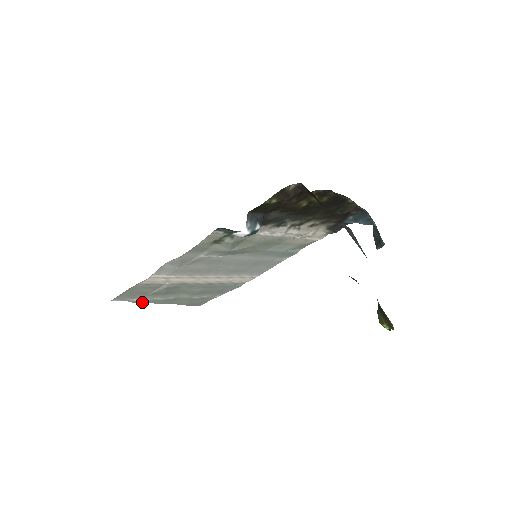
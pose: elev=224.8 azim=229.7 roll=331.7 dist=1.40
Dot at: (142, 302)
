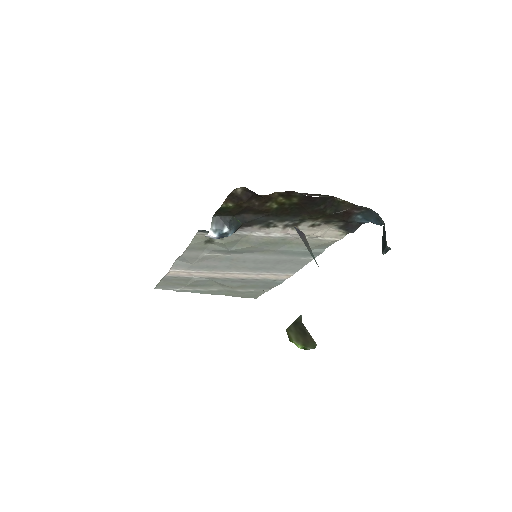
Dot at: occluded
